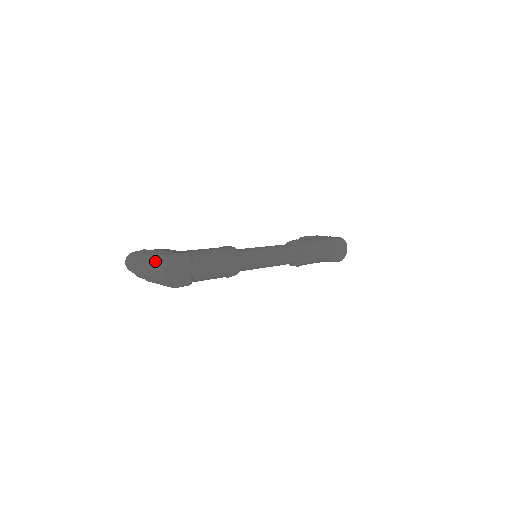
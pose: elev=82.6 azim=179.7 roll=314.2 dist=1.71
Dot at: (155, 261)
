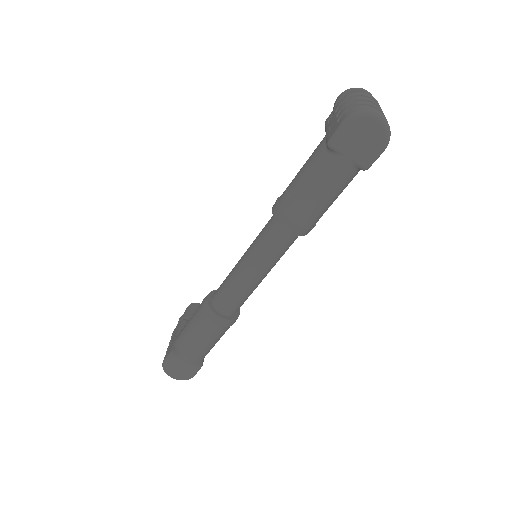
Dot at: occluded
